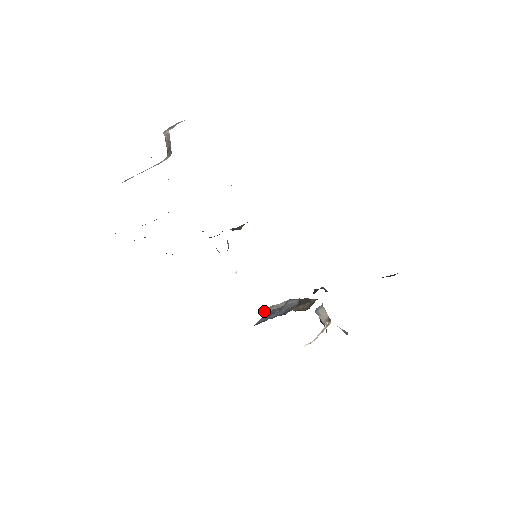
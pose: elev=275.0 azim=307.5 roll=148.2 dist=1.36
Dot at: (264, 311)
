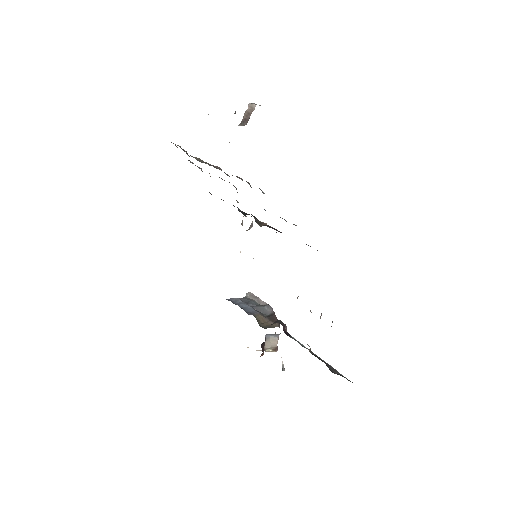
Dot at: (248, 294)
